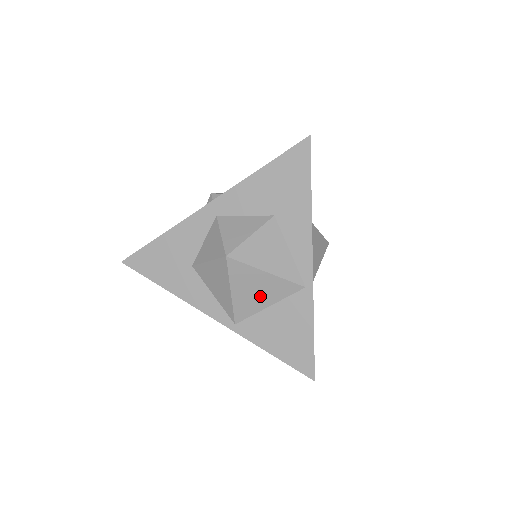
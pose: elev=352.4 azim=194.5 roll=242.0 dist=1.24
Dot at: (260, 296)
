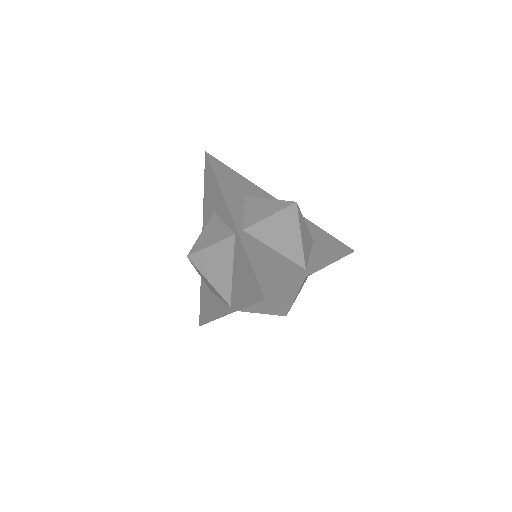
Dot at: (222, 268)
